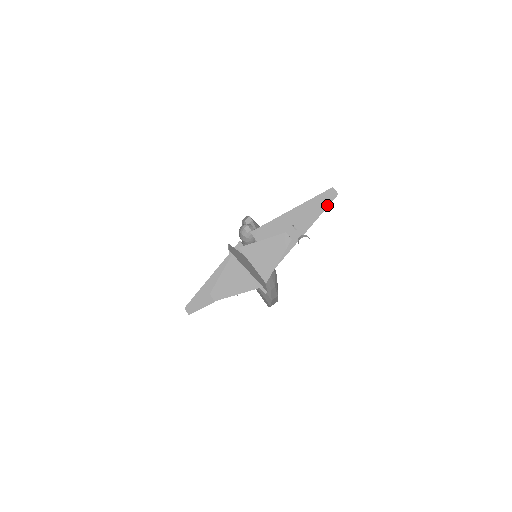
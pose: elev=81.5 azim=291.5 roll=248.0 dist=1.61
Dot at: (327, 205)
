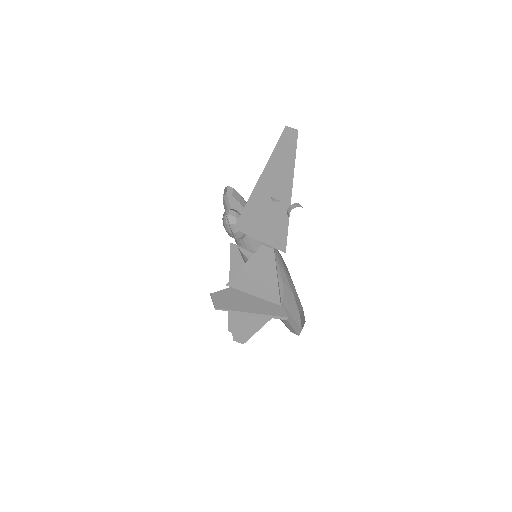
Dot at: (294, 153)
